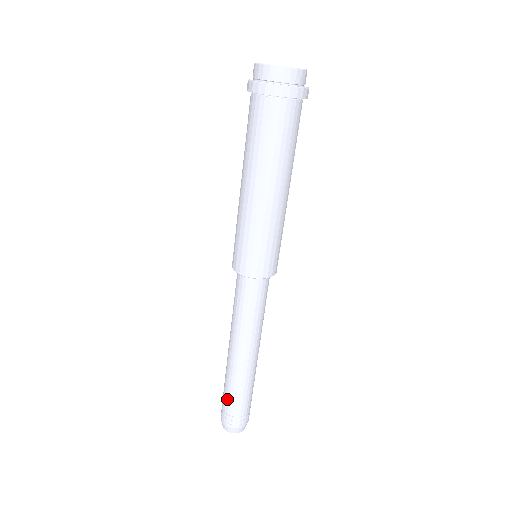
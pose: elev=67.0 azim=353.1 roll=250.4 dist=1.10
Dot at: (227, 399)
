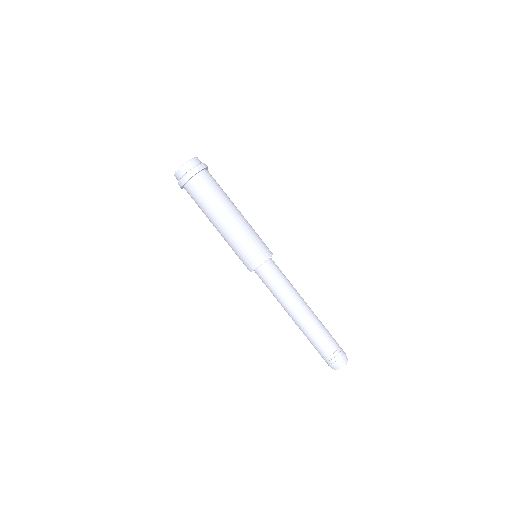
Dot at: (321, 346)
